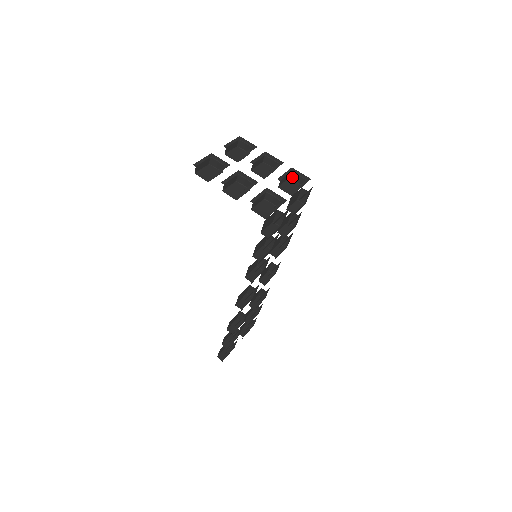
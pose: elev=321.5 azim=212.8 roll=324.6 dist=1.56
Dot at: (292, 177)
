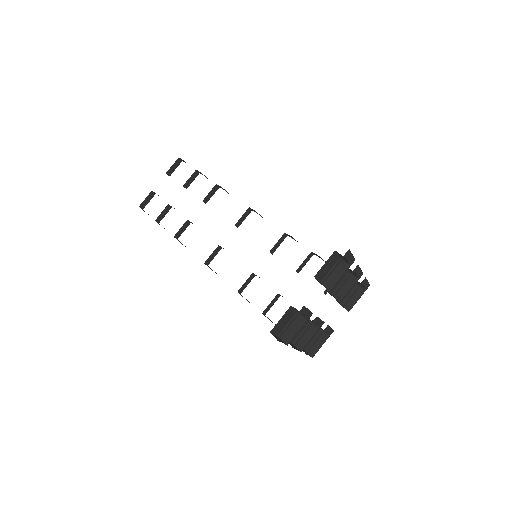
Dot at: (357, 281)
